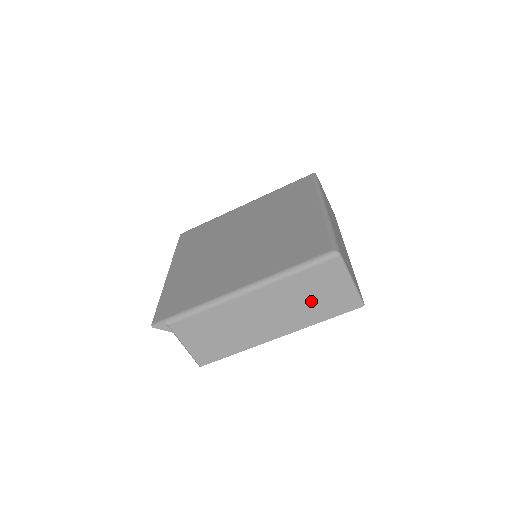
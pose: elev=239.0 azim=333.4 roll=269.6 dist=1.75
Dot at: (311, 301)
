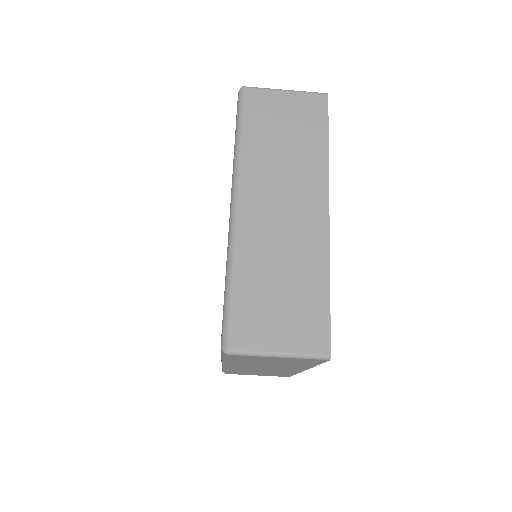
Dot at: (278, 363)
